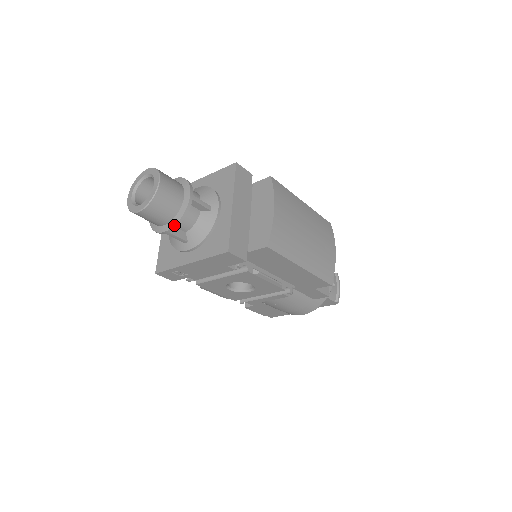
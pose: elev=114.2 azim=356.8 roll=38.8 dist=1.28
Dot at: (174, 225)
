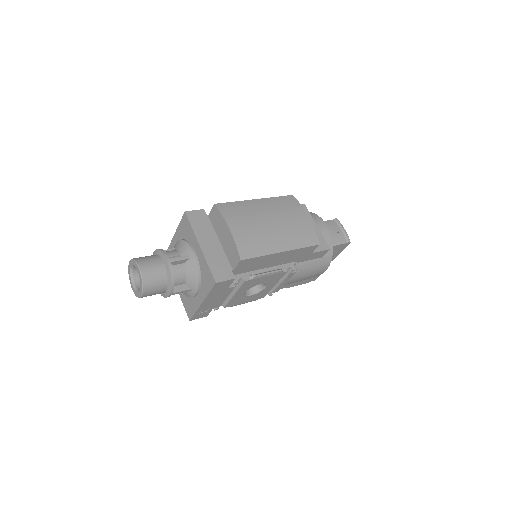
Dot at: (171, 288)
